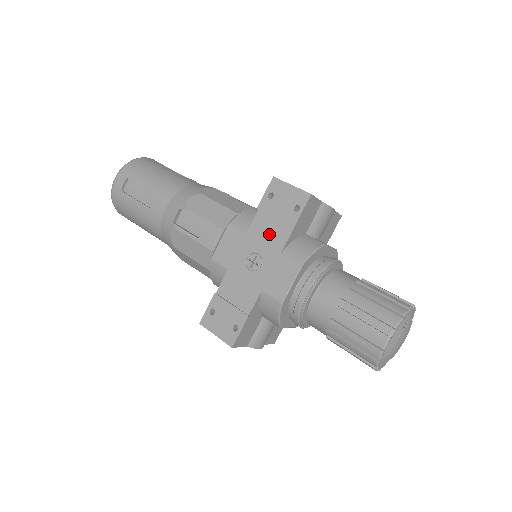
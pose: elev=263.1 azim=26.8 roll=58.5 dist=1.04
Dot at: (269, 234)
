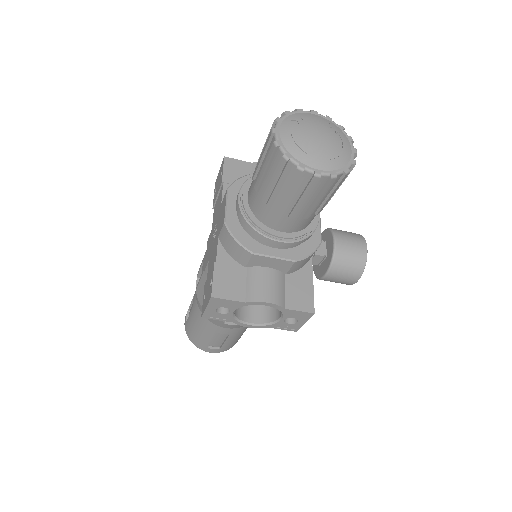
Dot at: (217, 207)
